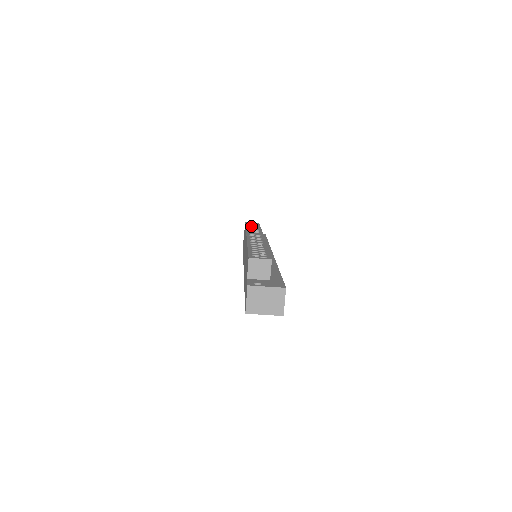
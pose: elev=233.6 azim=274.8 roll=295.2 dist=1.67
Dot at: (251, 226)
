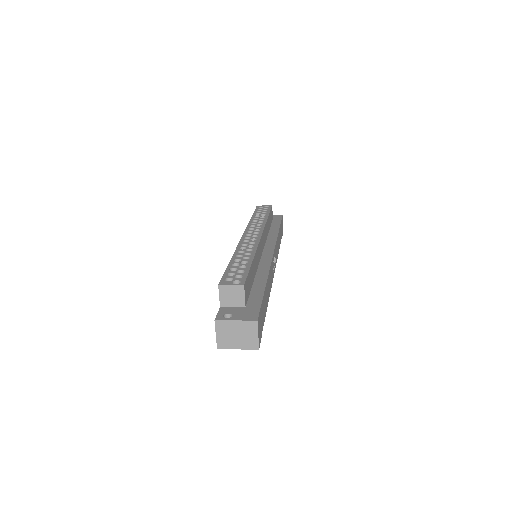
Dot at: occluded
